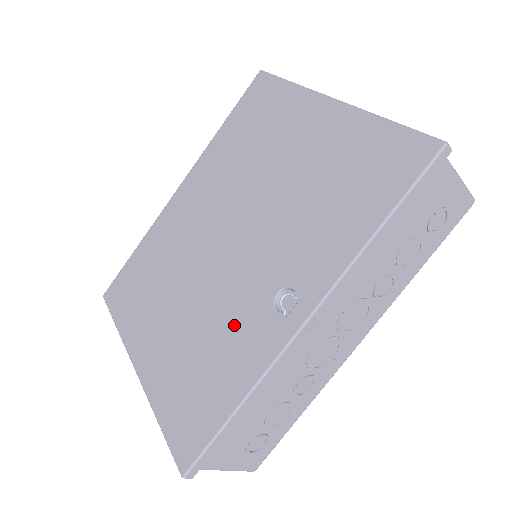
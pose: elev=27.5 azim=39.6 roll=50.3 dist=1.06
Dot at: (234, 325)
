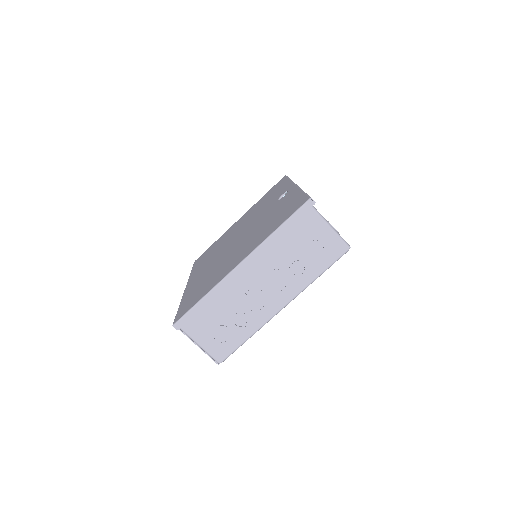
Dot at: occluded
